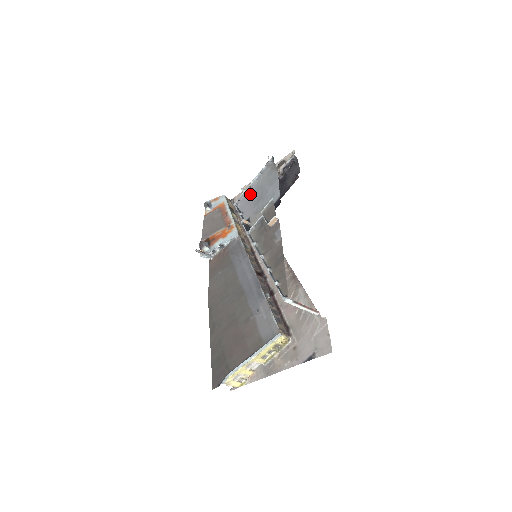
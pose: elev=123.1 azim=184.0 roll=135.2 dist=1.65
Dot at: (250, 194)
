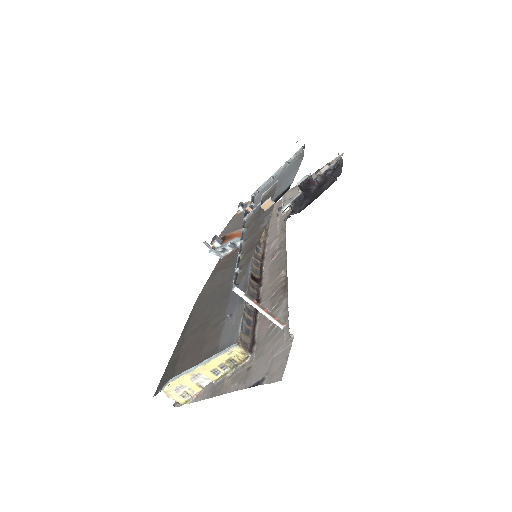
Dot at: (270, 184)
